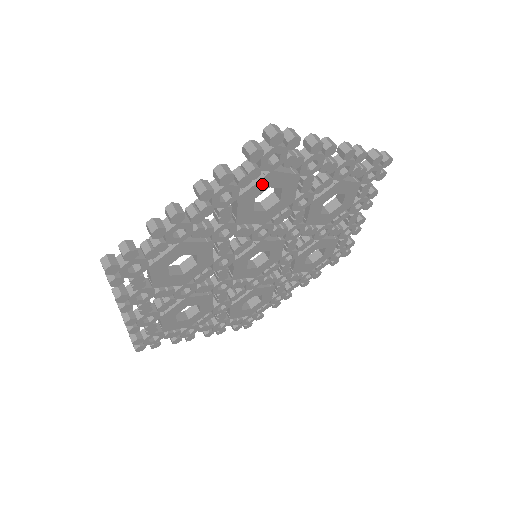
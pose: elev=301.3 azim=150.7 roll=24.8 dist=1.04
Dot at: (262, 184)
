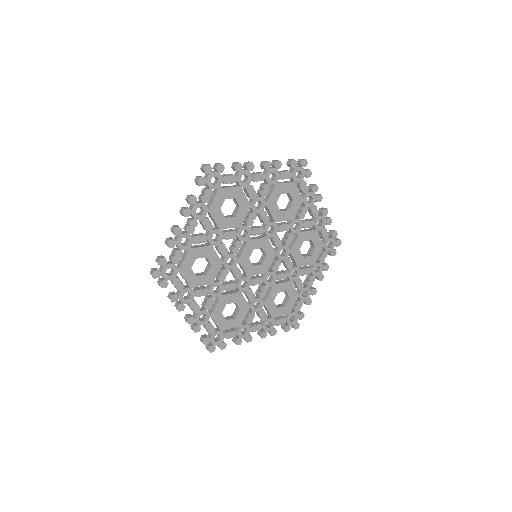
Dot at: (288, 187)
